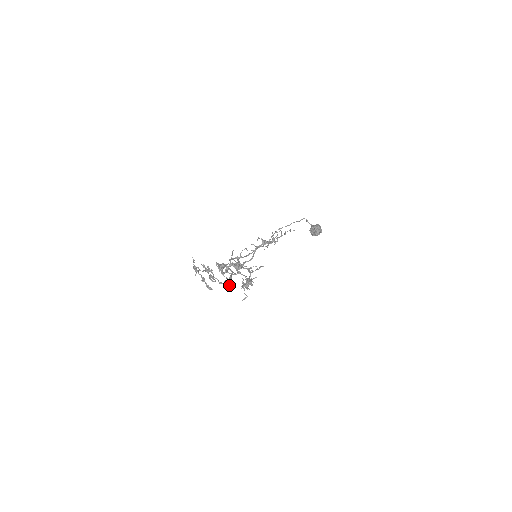
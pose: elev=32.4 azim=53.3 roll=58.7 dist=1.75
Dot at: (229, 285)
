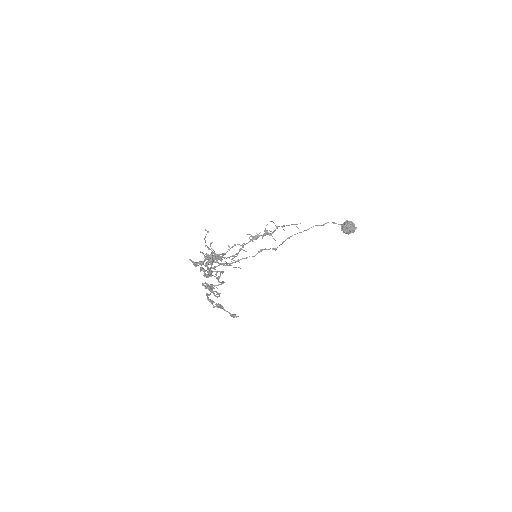
Dot at: (205, 274)
